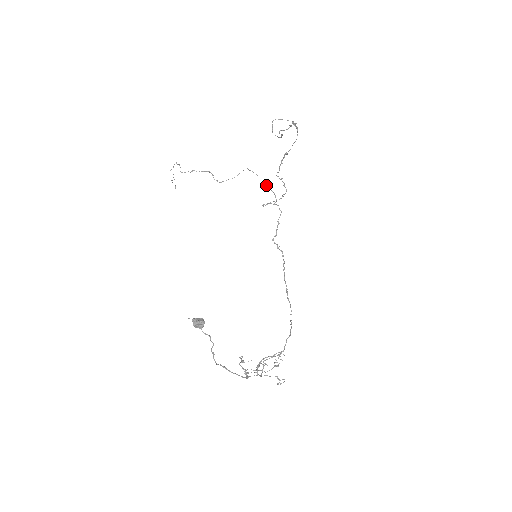
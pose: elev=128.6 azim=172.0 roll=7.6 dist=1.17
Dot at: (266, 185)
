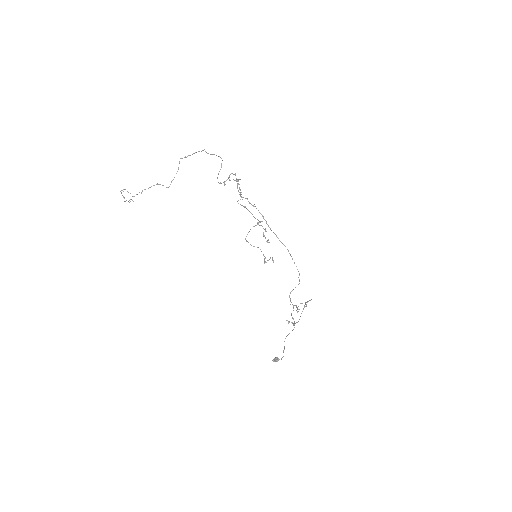
Dot at: occluded
